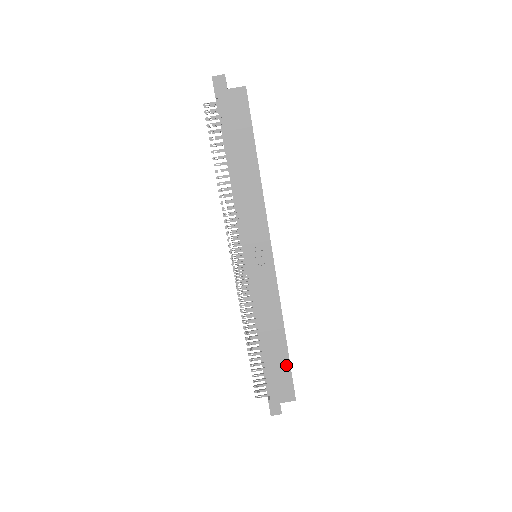
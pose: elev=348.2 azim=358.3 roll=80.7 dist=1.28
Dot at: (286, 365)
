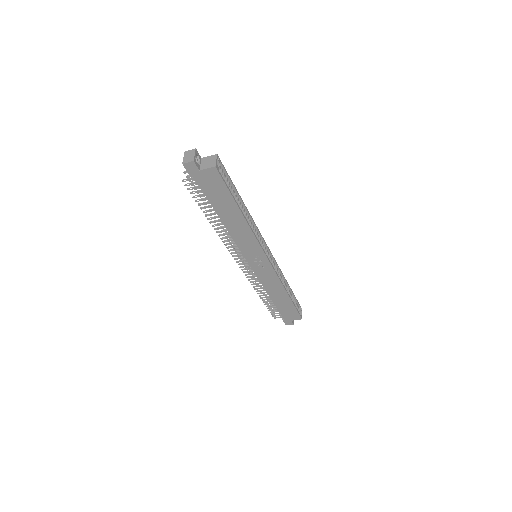
Dot at: (292, 306)
